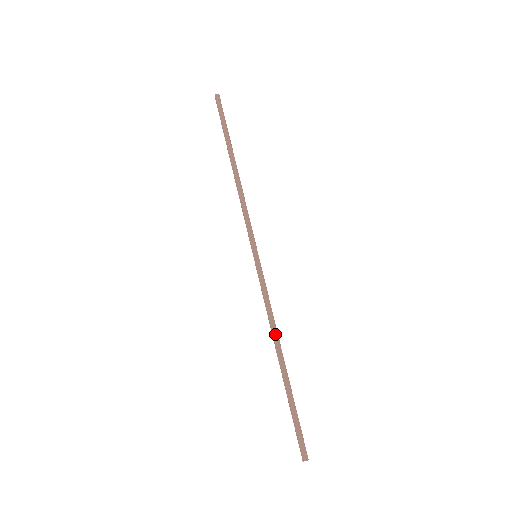
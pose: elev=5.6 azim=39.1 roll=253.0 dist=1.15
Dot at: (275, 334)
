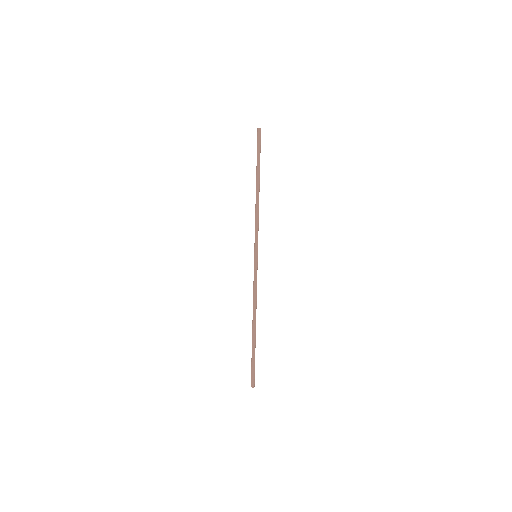
Dot at: (253, 310)
